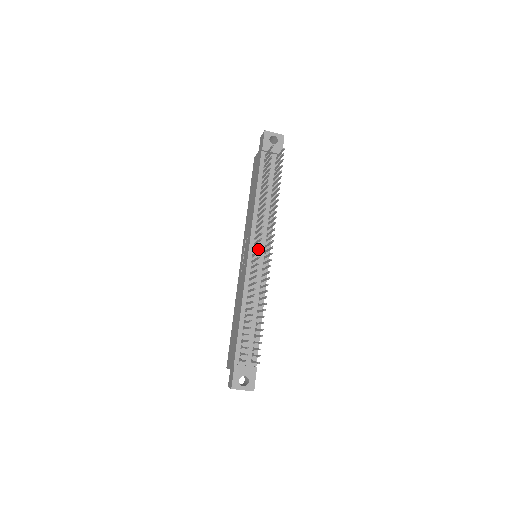
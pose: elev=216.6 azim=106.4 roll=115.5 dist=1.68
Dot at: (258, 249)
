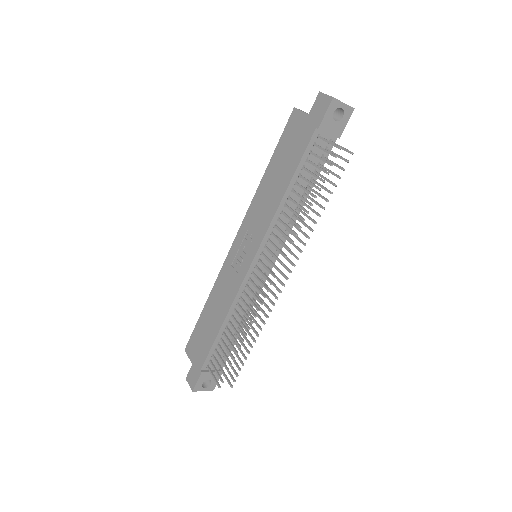
Dot at: (264, 258)
